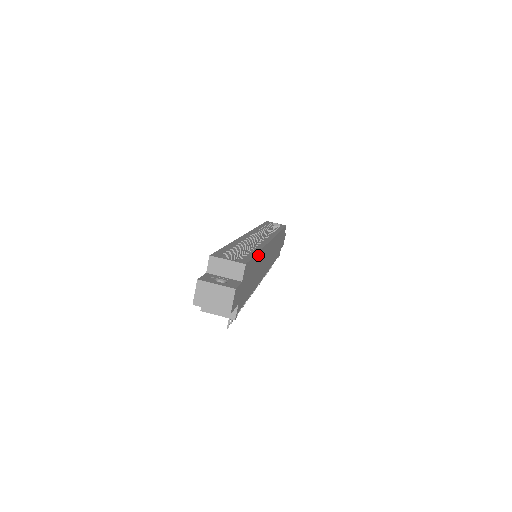
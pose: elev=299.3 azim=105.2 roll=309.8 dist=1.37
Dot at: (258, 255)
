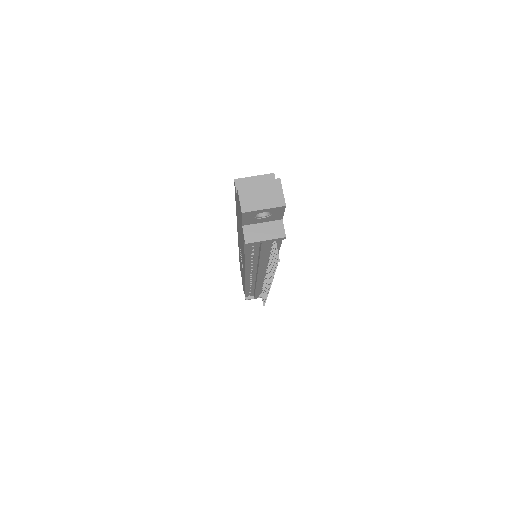
Dot at: occluded
